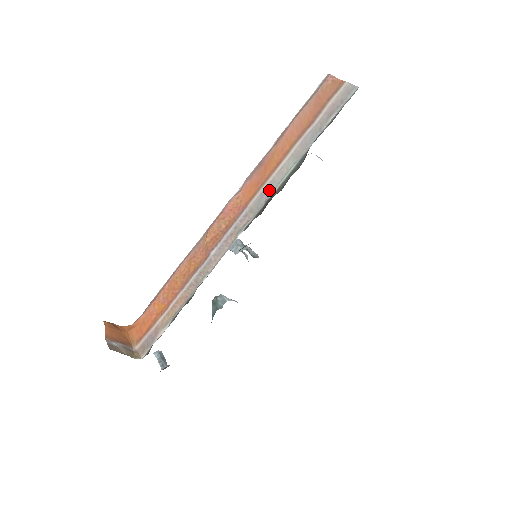
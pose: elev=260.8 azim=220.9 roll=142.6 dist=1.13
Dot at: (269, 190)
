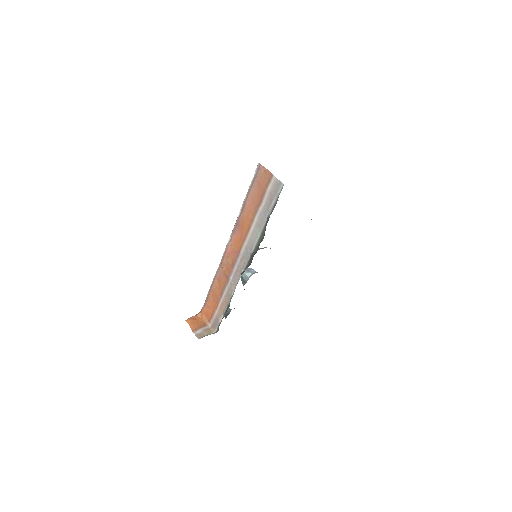
Dot at: (250, 246)
